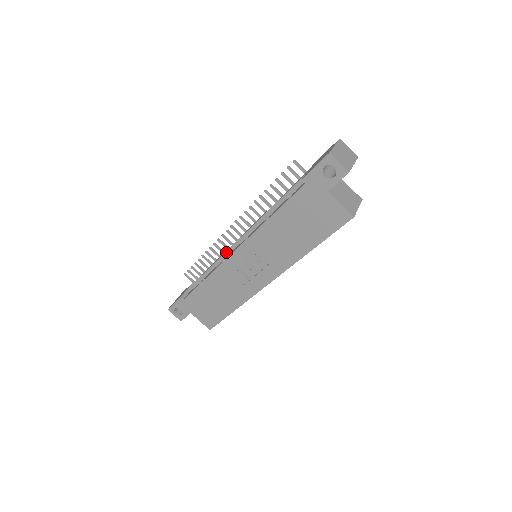
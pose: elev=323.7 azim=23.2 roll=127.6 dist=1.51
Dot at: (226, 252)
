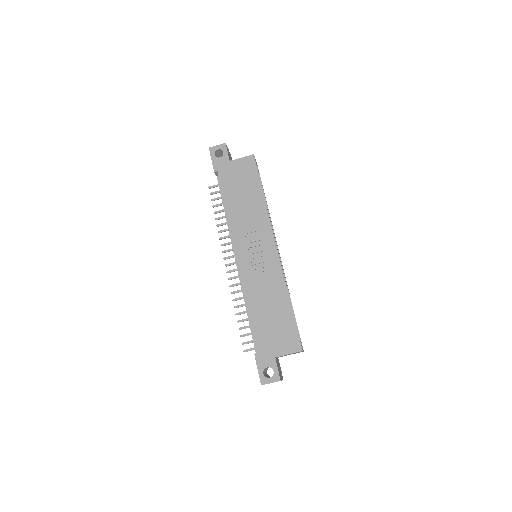
Dot at: (239, 277)
